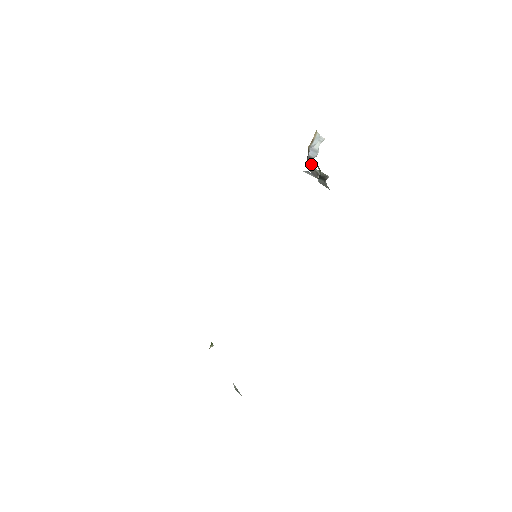
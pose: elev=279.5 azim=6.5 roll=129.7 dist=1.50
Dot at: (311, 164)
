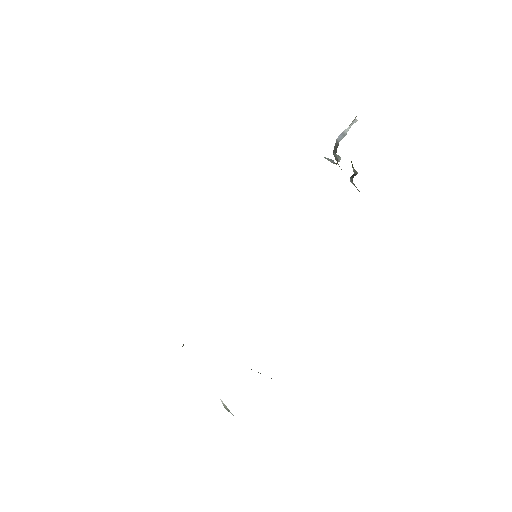
Dot at: (335, 149)
